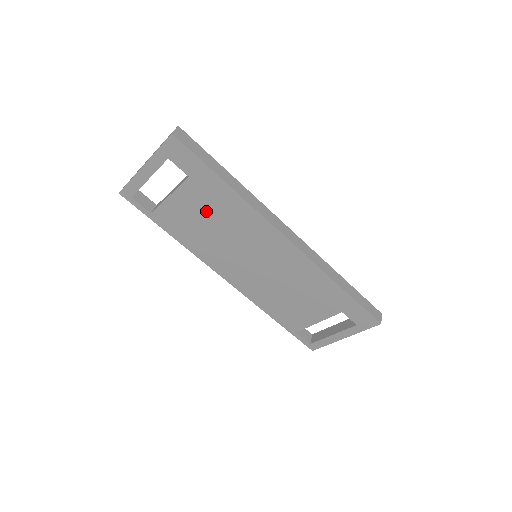
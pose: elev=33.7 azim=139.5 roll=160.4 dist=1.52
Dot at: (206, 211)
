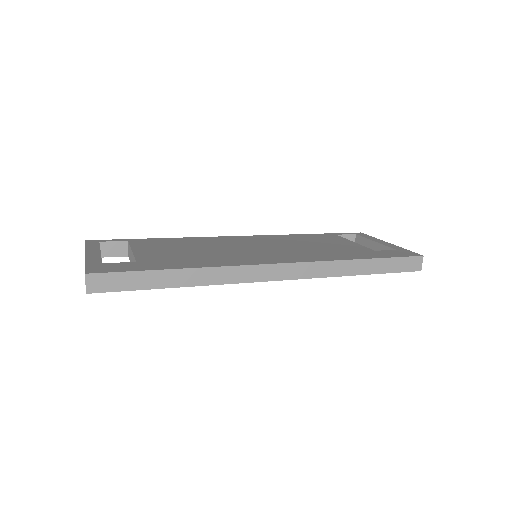
Dot at: occluded
